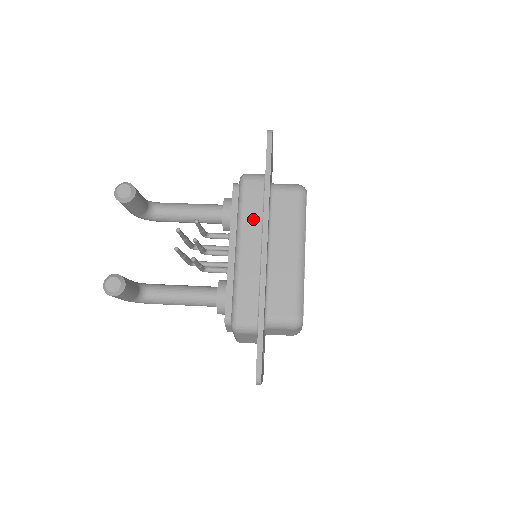
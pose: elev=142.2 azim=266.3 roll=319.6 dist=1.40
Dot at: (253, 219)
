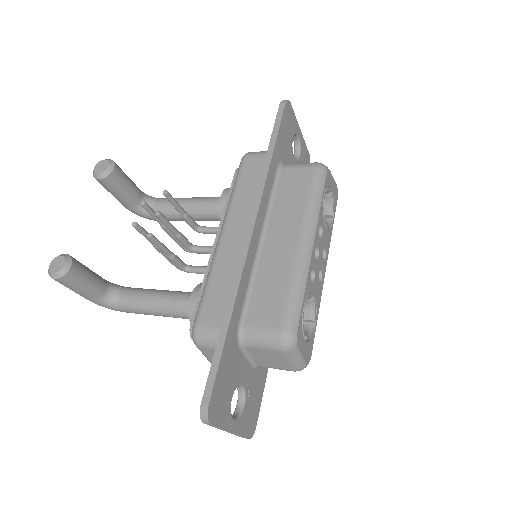
Dot at: (246, 199)
